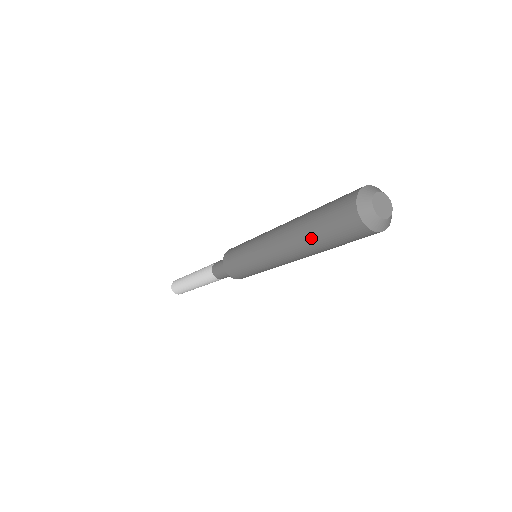
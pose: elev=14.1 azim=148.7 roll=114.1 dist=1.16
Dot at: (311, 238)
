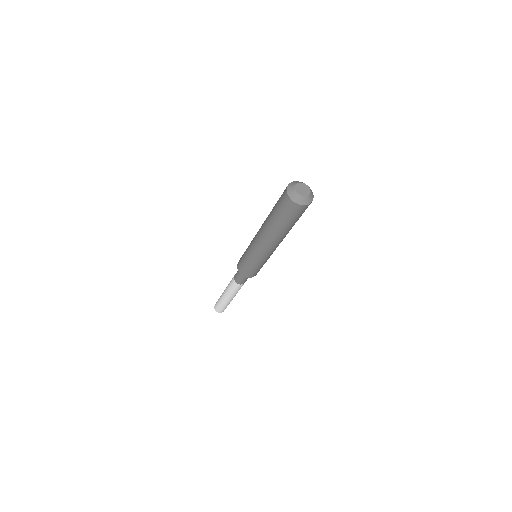
Dot at: (271, 218)
